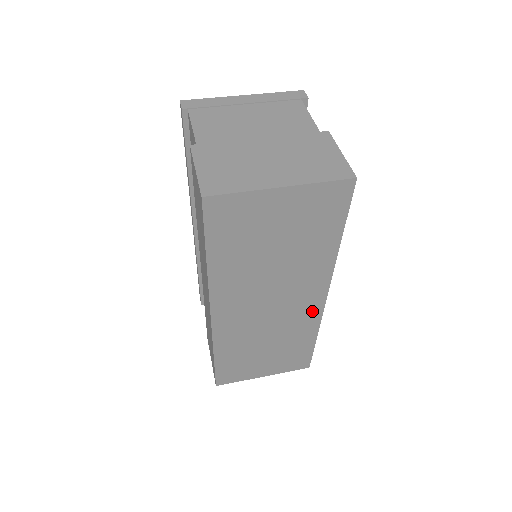
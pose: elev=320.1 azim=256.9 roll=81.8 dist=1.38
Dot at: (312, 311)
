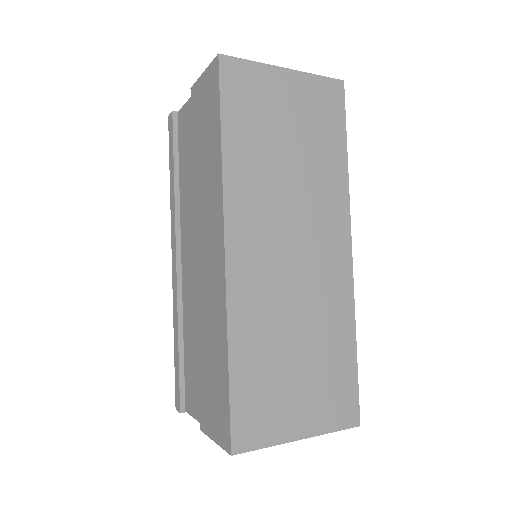
Dot at: (341, 277)
